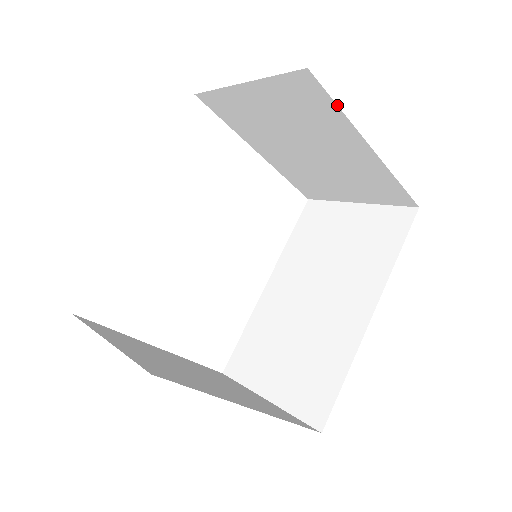
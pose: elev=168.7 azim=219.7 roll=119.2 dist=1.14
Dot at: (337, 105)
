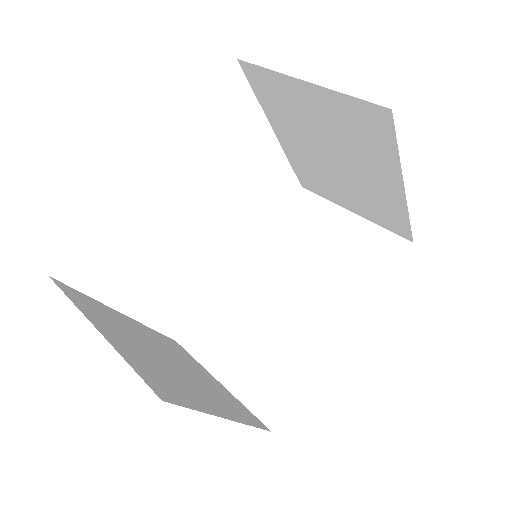
Dot at: occluded
